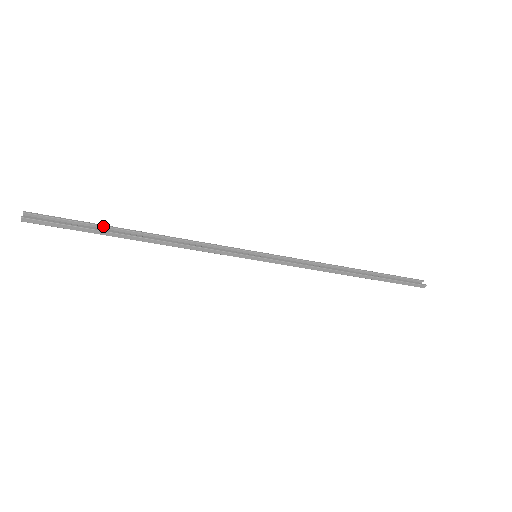
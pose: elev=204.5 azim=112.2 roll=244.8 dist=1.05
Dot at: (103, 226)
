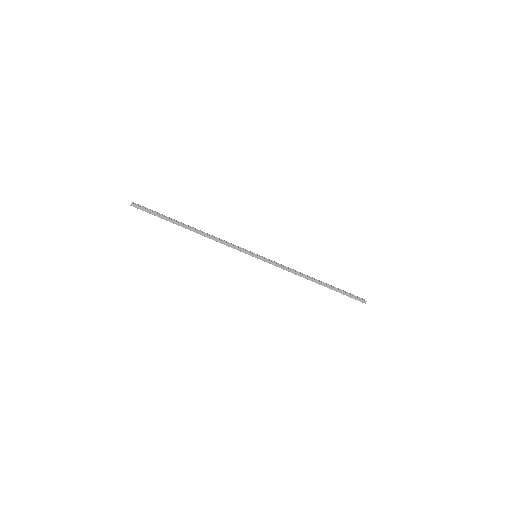
Dot at: (172, 219)
